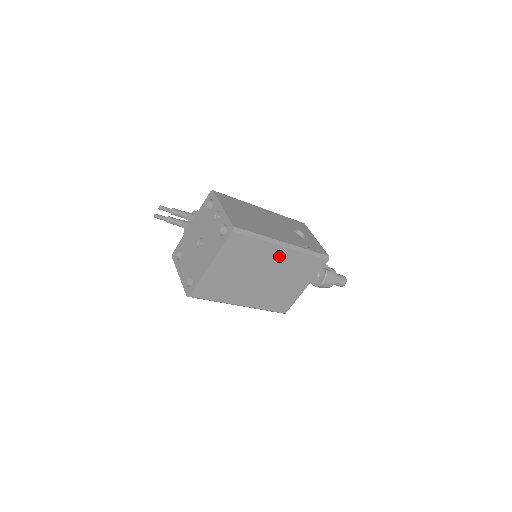
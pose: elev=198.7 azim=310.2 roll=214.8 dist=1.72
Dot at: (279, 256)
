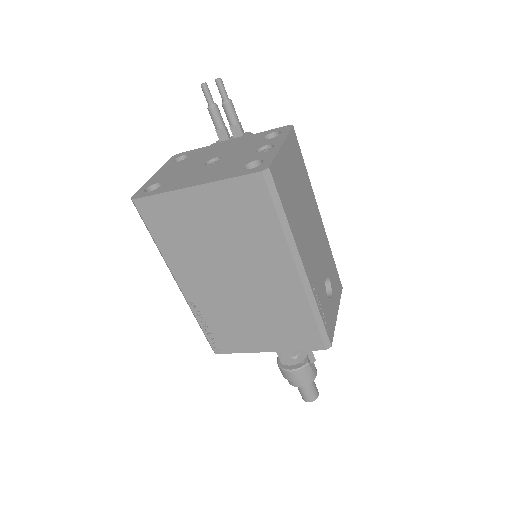
Dot at: (280, 275)
